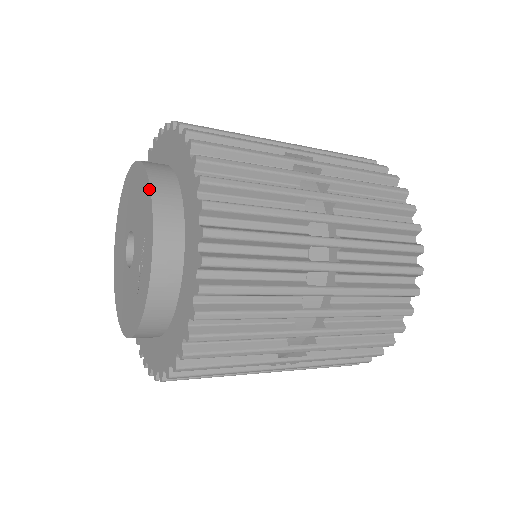
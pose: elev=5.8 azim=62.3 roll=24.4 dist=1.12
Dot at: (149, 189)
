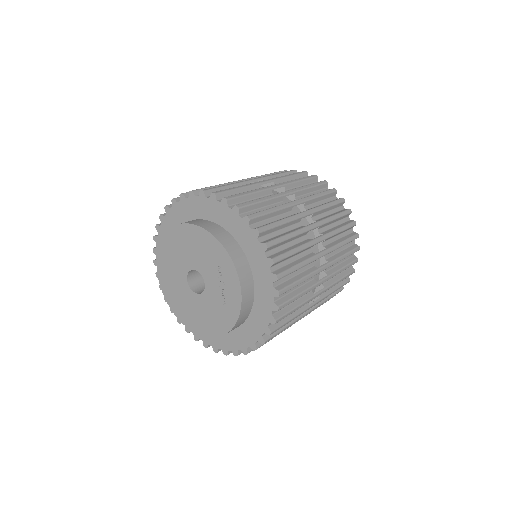
Dot at: (212, 236)
